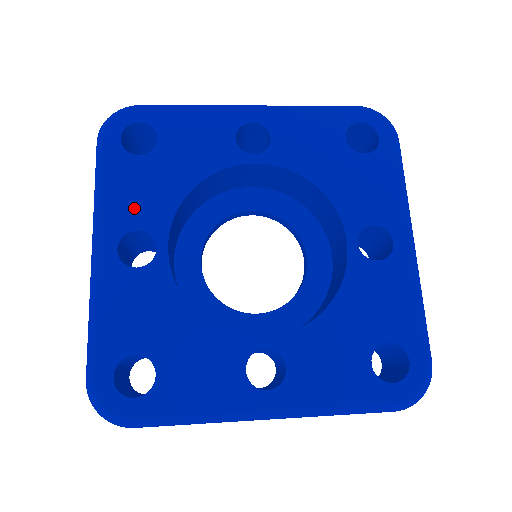
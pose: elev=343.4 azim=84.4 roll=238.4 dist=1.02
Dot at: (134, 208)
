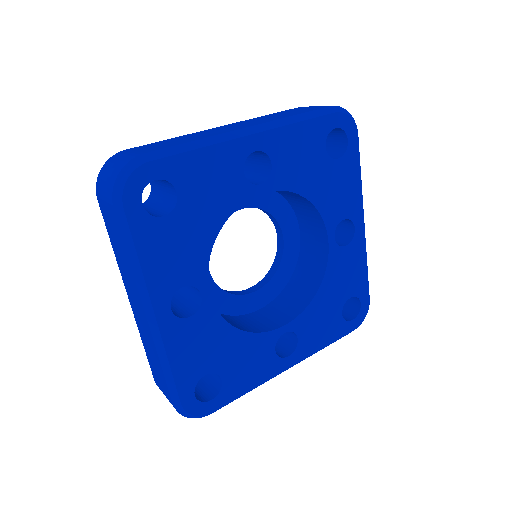
Dot at: (175, 269)
